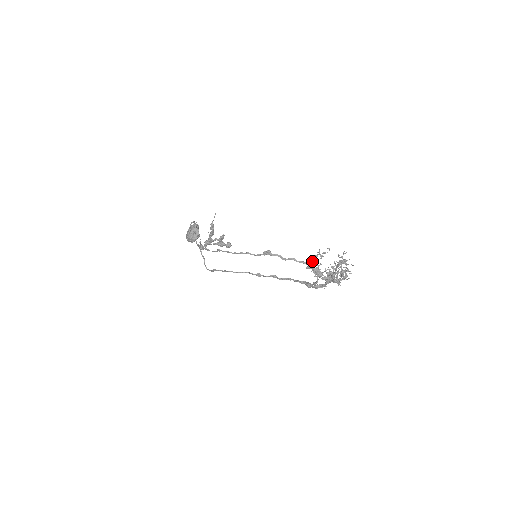
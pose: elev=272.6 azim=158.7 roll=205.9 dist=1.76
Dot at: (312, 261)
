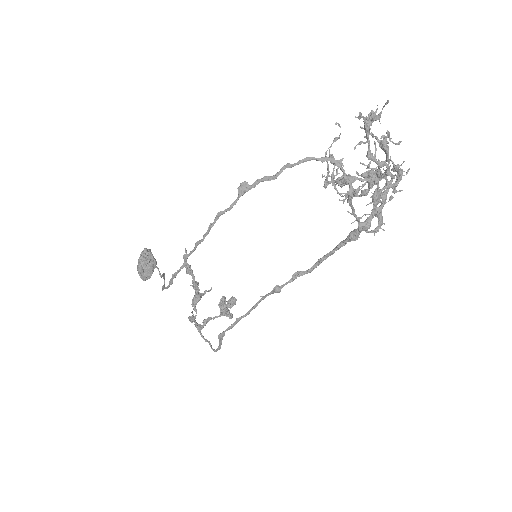
Dot at: (328, 175)
